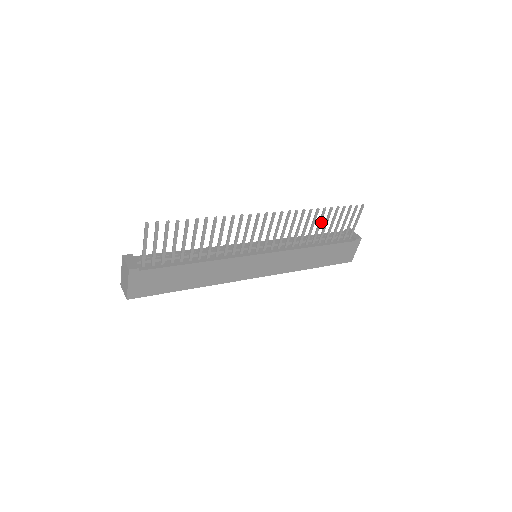
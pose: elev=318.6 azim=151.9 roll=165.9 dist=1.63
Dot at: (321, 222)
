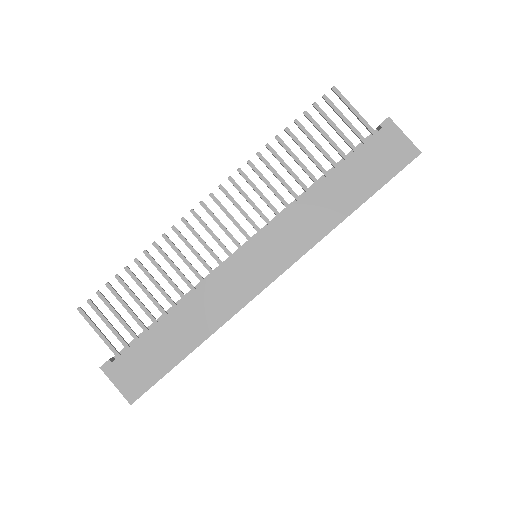
Dot at: (293, 153)
